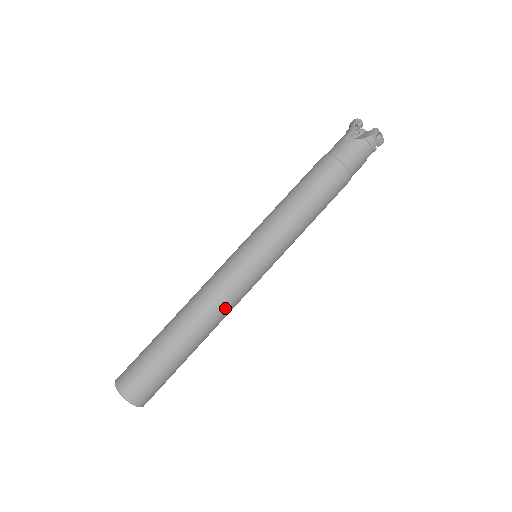
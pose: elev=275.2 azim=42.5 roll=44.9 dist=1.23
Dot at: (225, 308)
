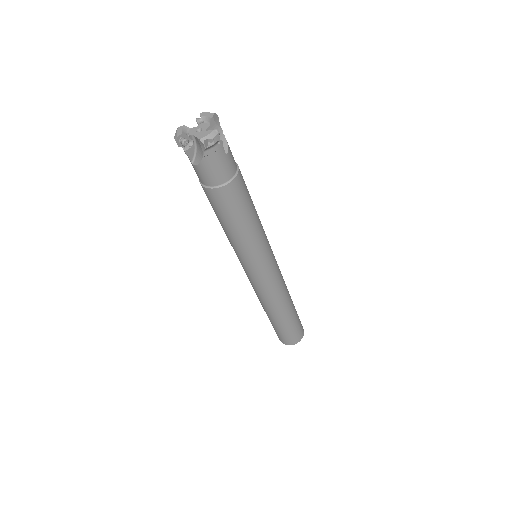
Dot at: (279, 293)
